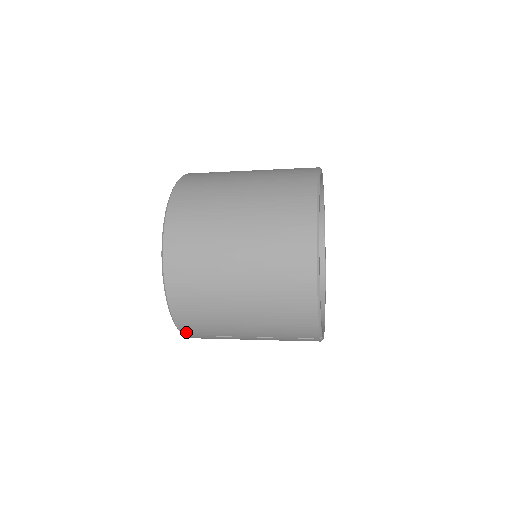
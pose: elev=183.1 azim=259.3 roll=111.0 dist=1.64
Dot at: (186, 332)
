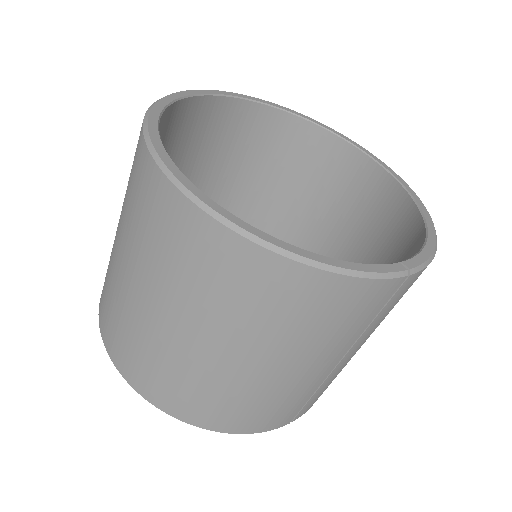
Dot at: (282, 423)
